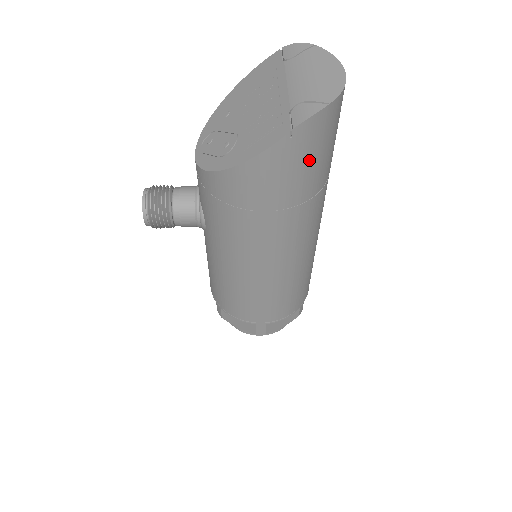
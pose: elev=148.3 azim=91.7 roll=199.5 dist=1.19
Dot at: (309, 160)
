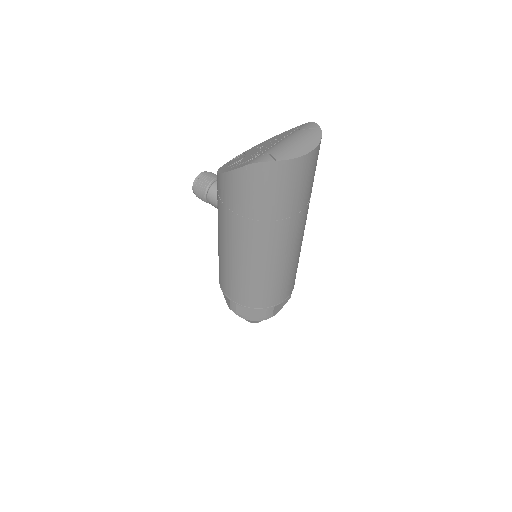
Dot at: (261, 191)
